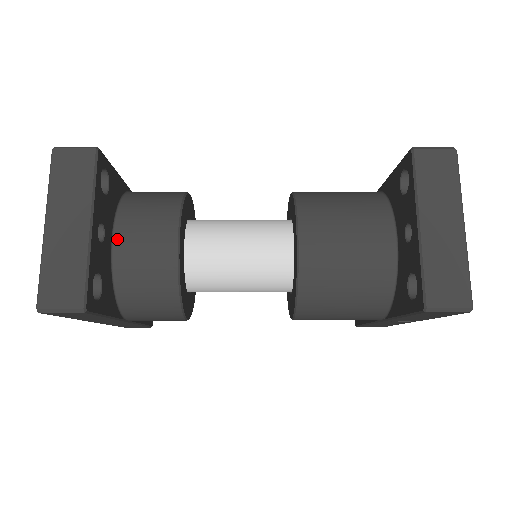
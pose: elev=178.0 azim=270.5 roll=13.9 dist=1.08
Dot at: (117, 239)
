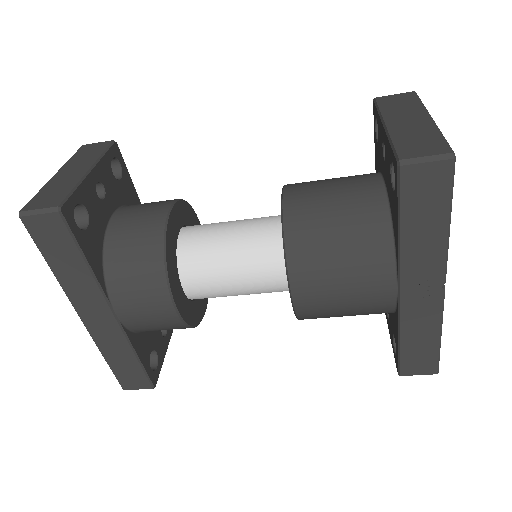
Dot at: (117, 214)
